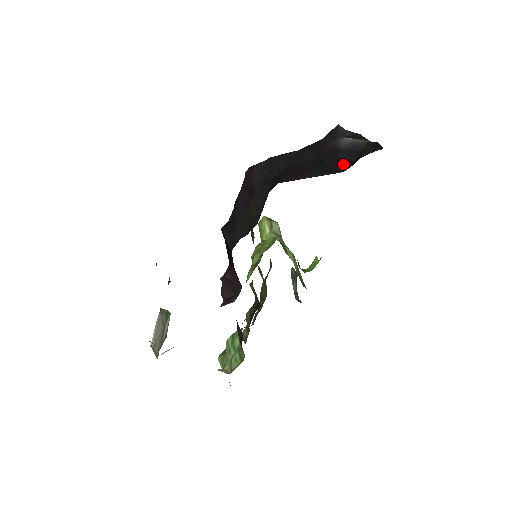
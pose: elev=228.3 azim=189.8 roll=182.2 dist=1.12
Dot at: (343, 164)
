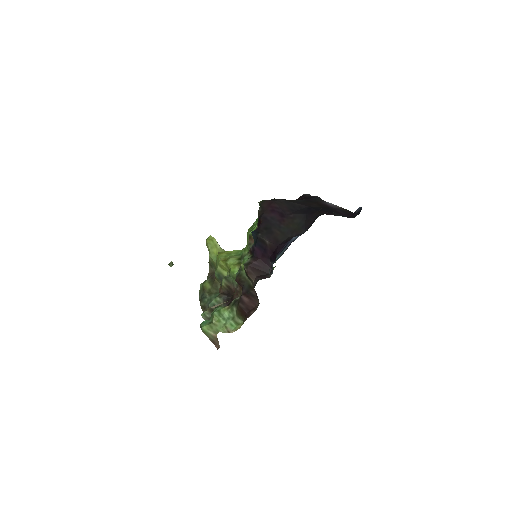
Dot at: (344, 215)
